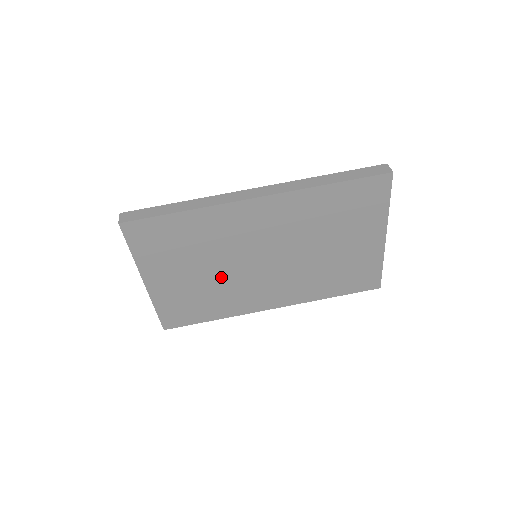
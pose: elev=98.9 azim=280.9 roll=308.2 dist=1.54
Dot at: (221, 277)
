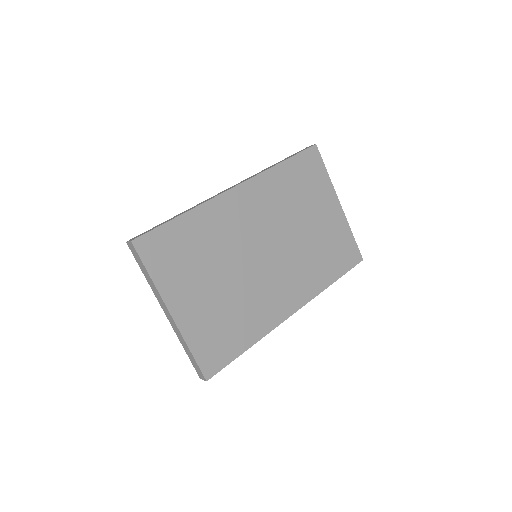
Dot at: (237, 285)
